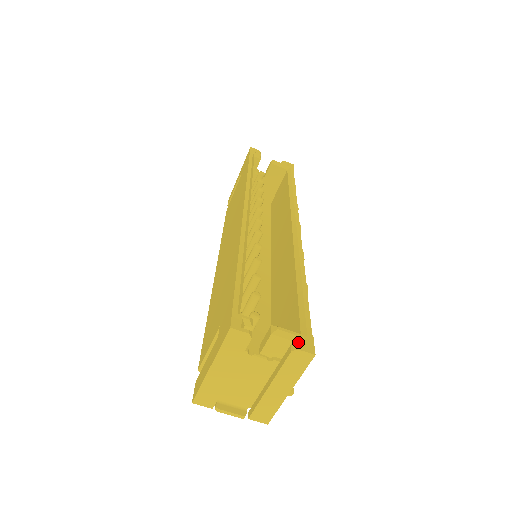
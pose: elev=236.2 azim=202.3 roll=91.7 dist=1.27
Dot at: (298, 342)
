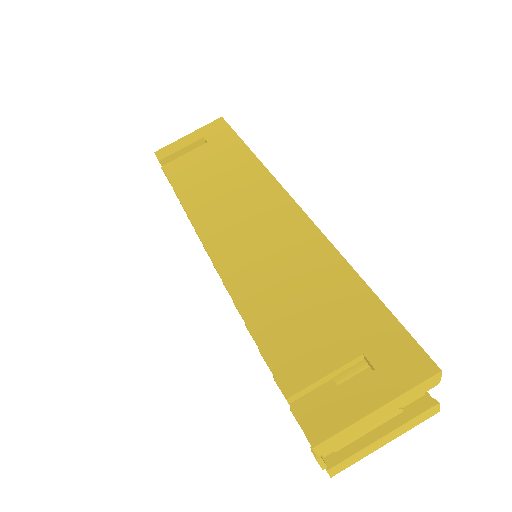
Dot at: (425, 394)
